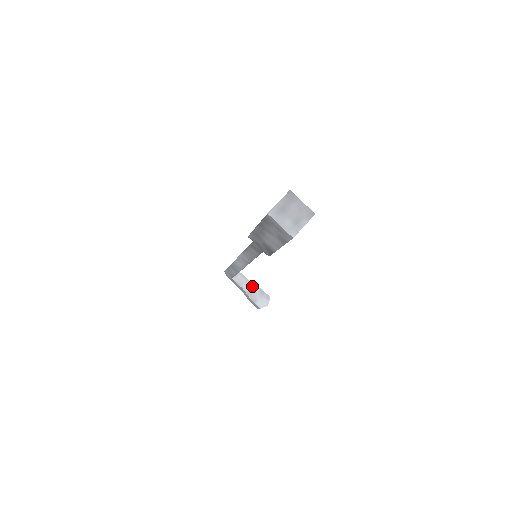
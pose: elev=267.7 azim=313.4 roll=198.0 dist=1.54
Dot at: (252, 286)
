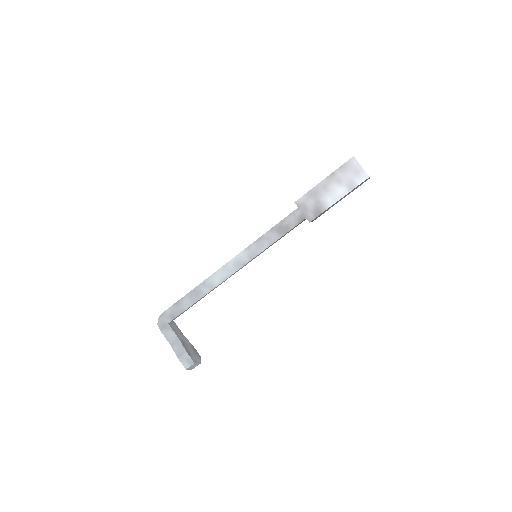
Dot at: (185, 339)
